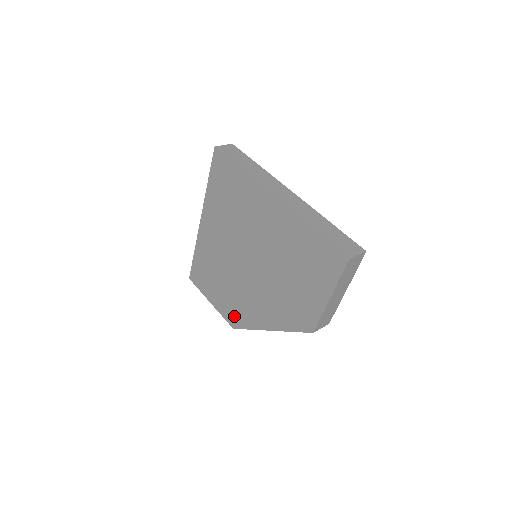
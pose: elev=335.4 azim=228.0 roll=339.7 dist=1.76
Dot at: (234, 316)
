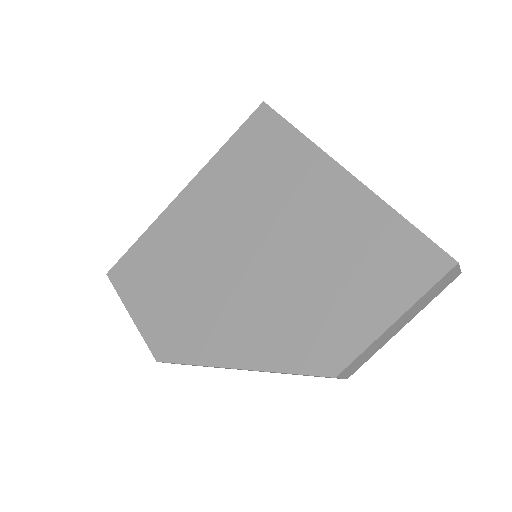
Dot at: (171, 340)
